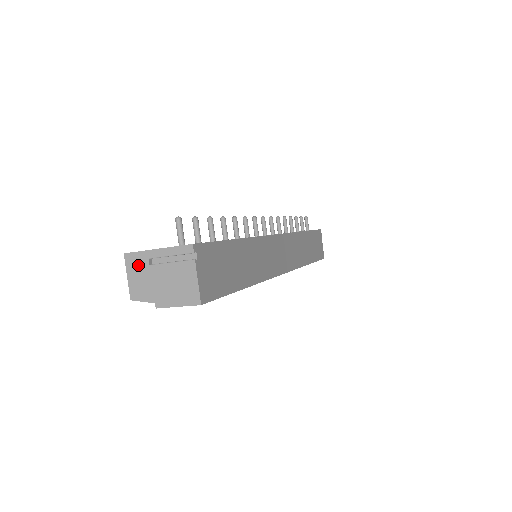
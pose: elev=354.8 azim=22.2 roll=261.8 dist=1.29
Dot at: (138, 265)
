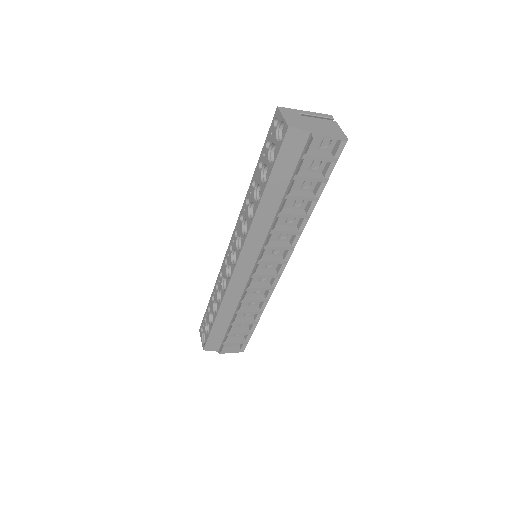
Dot at: (291, 113)
